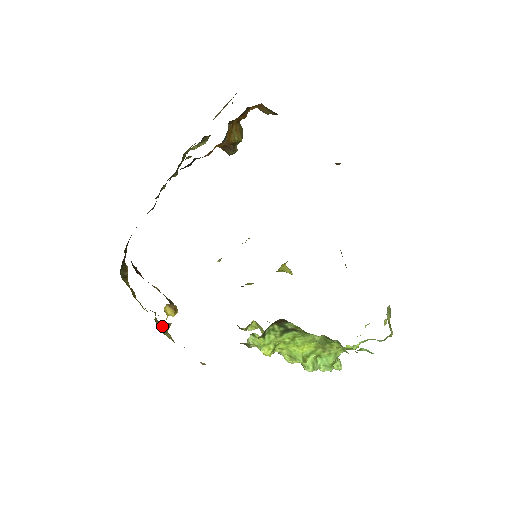
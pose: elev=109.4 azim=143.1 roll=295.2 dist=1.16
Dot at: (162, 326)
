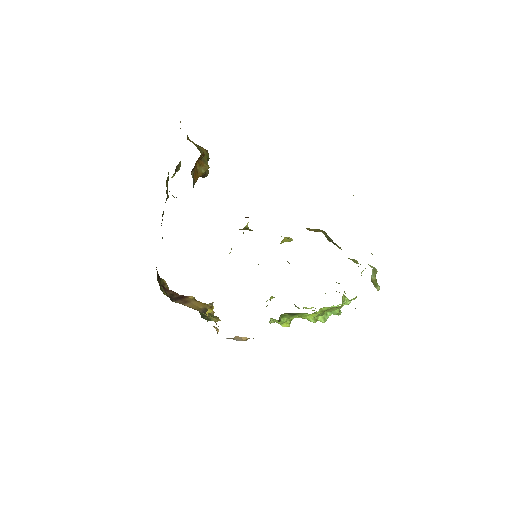
Dot at: occluded
